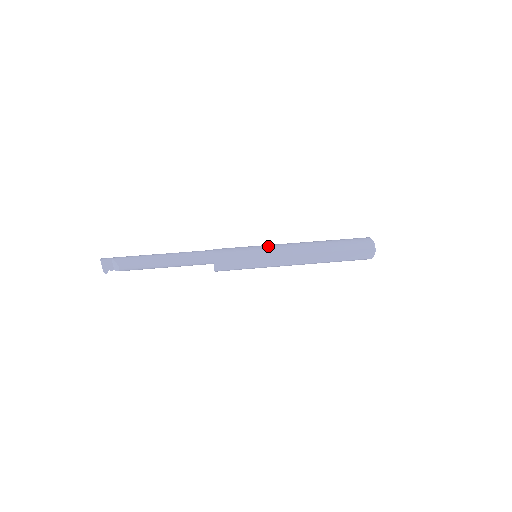
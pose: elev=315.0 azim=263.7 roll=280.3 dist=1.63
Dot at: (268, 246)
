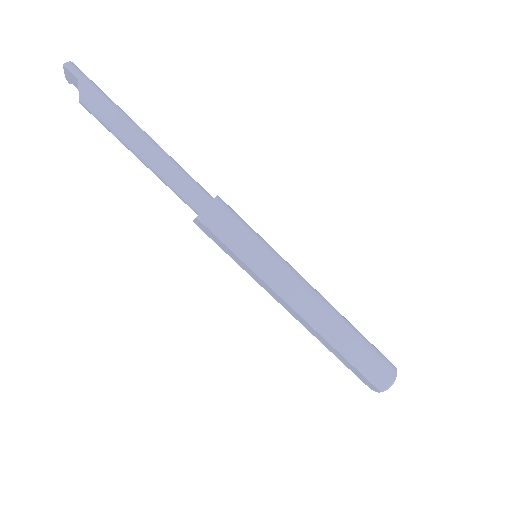
Dot at: (277, 267)
